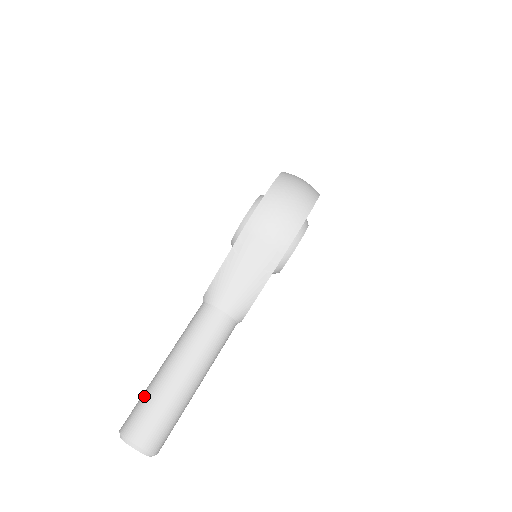
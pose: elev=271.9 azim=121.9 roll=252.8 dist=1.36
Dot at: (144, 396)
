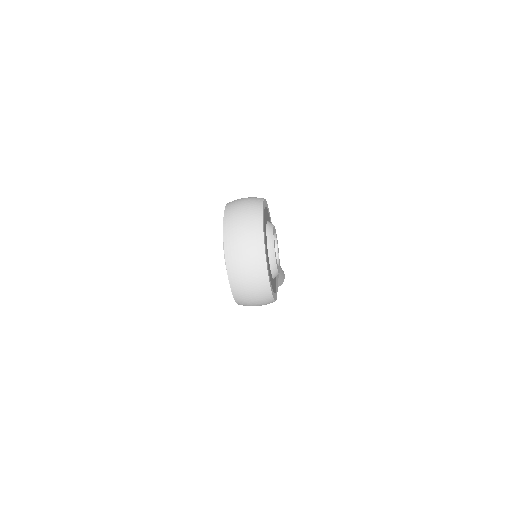
Dot at: occluded
